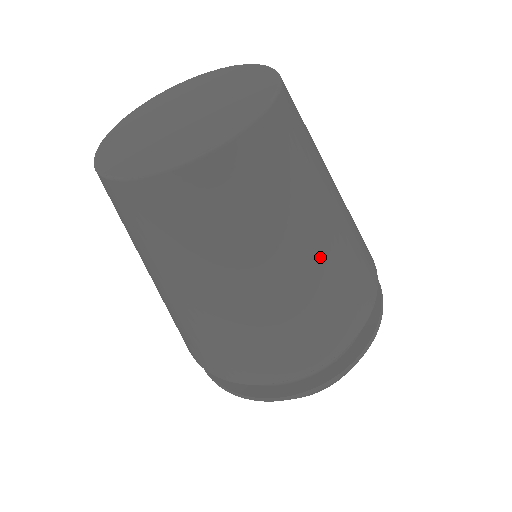
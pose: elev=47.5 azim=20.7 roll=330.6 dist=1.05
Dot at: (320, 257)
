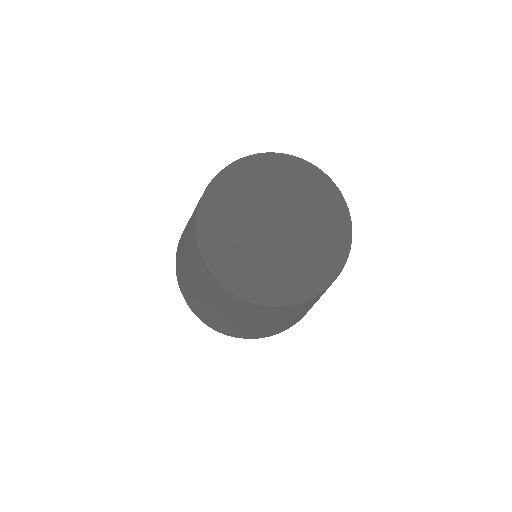
Dot at: occluded
